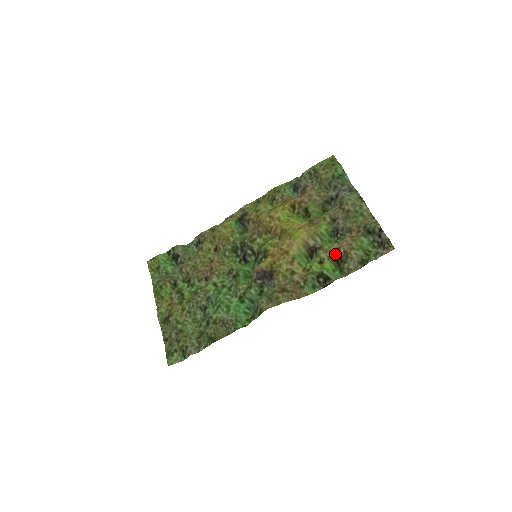
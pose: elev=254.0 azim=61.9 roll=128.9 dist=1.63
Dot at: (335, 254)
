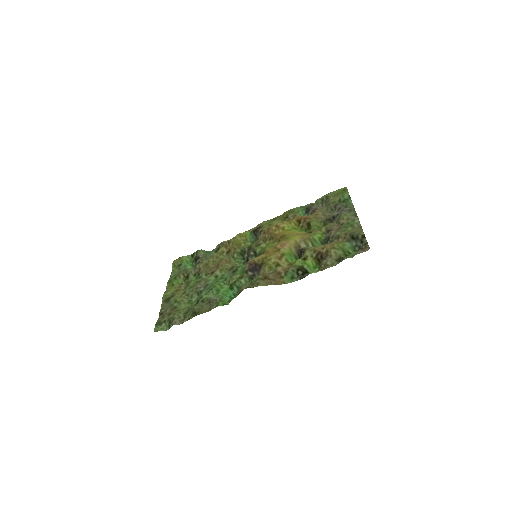
Dot at: (318, 252)
